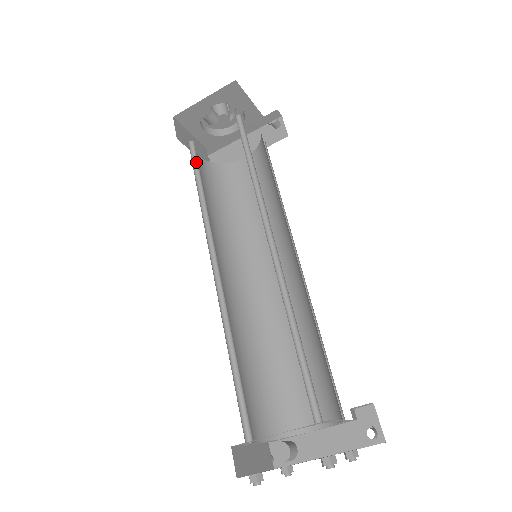
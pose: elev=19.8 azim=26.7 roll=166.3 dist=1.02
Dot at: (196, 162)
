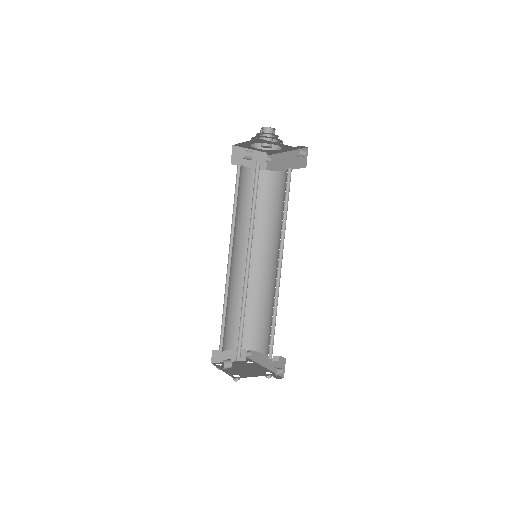
Dot at: (239, 183)
